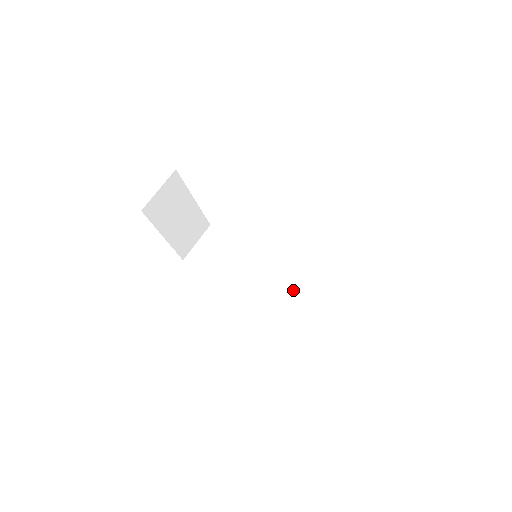
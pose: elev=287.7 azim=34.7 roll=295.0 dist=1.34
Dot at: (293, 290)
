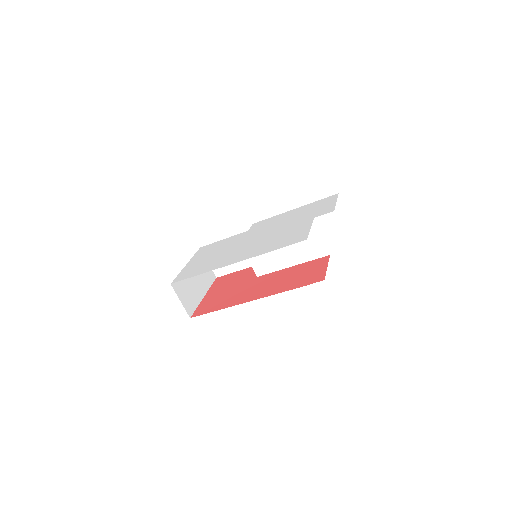
Dot at: (294, 249)
